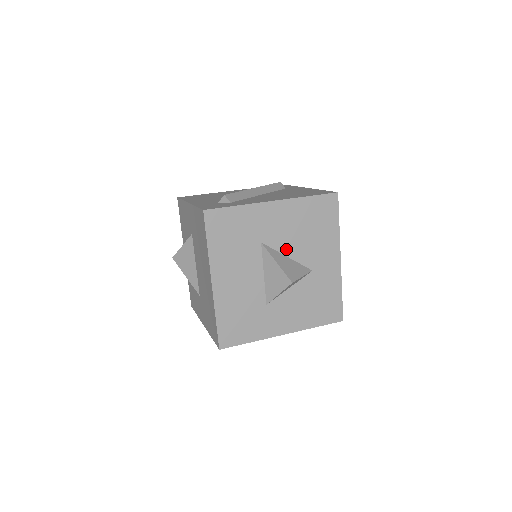
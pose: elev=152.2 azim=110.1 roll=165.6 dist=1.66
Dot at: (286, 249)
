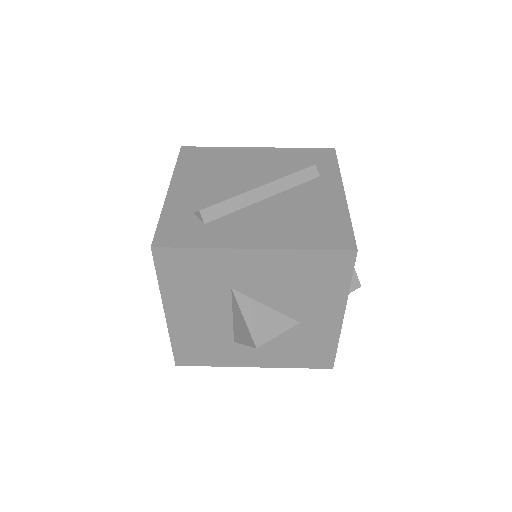
Dot at: (266, 298)
